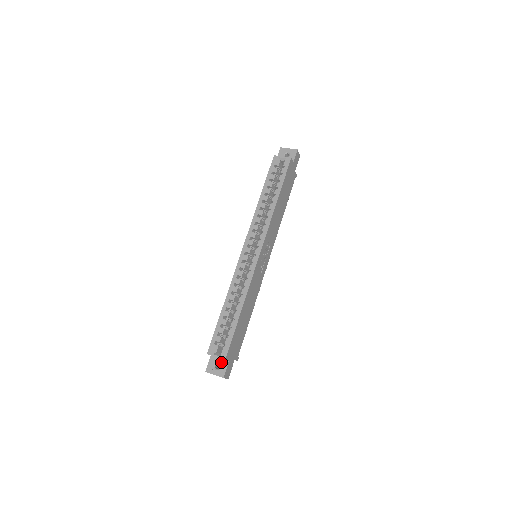
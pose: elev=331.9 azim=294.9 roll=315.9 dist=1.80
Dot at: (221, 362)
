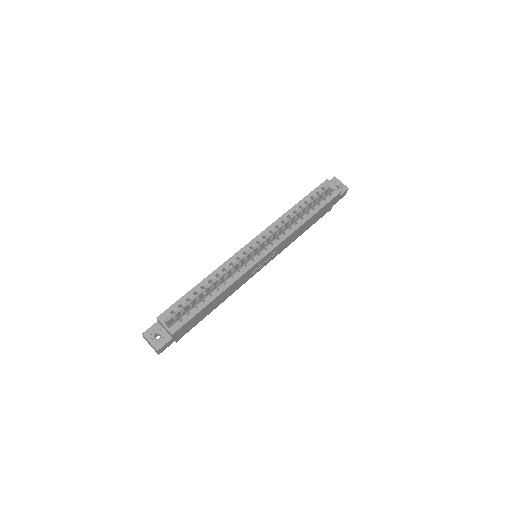
Dot at: (164, 334)
